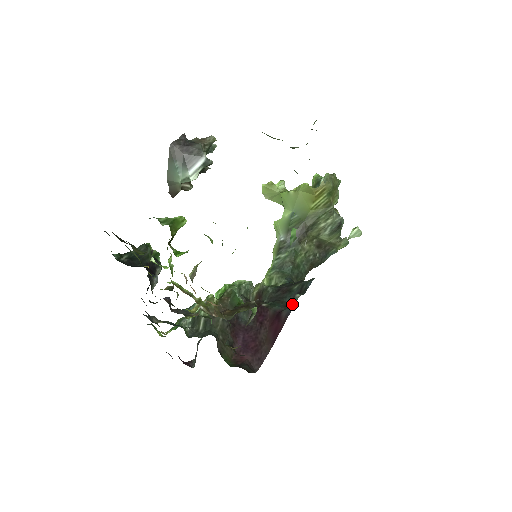
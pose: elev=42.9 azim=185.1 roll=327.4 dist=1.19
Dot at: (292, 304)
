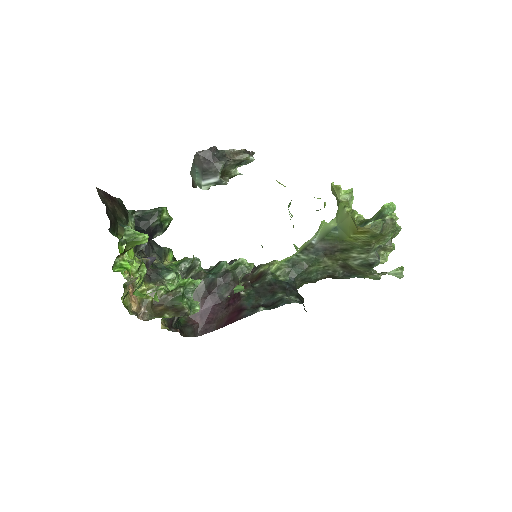
Dot at: (253, 311)
